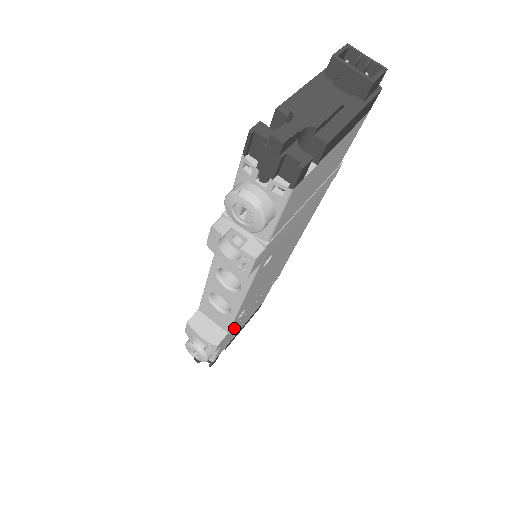
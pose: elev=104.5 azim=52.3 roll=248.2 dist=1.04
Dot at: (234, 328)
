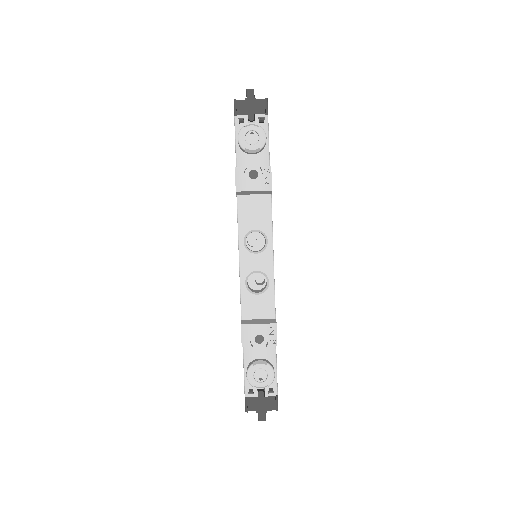
Dot at: occluded
